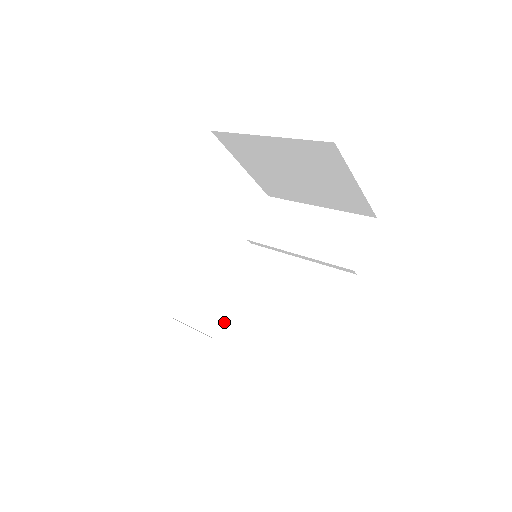
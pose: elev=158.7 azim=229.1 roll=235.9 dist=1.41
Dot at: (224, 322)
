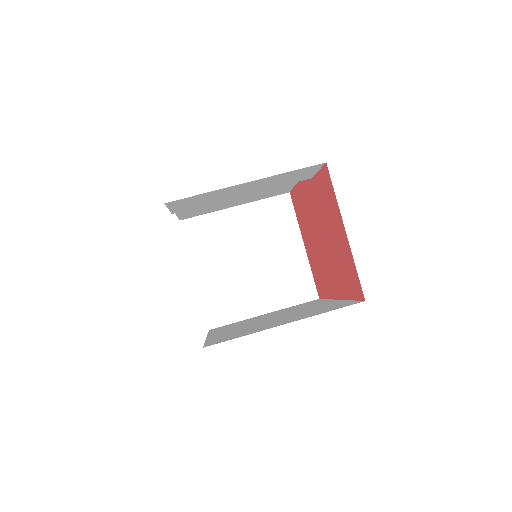
Dot at: occluded
